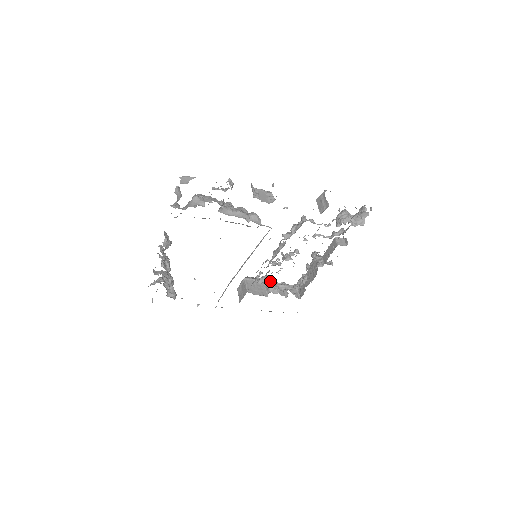
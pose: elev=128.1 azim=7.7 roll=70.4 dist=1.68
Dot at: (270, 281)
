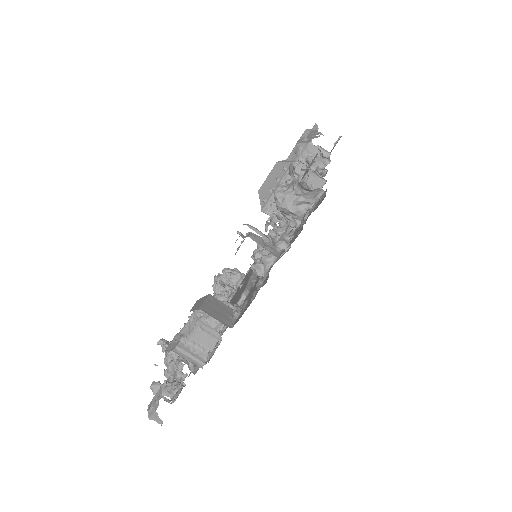
Dot at: occluded
